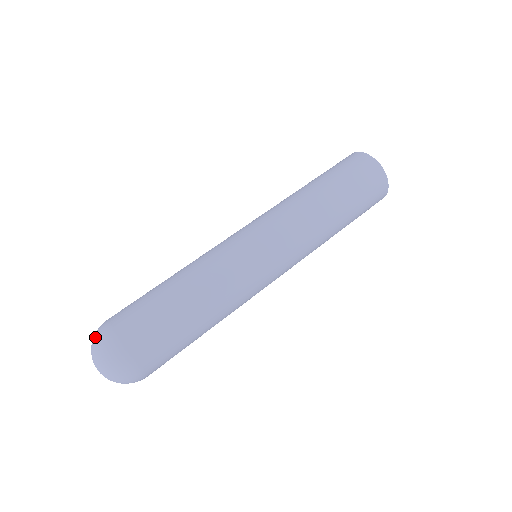
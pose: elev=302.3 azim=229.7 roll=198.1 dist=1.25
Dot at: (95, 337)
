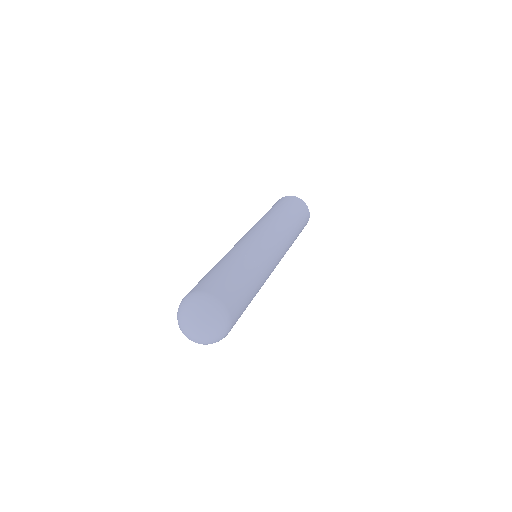
Dot at: (200, 304)
